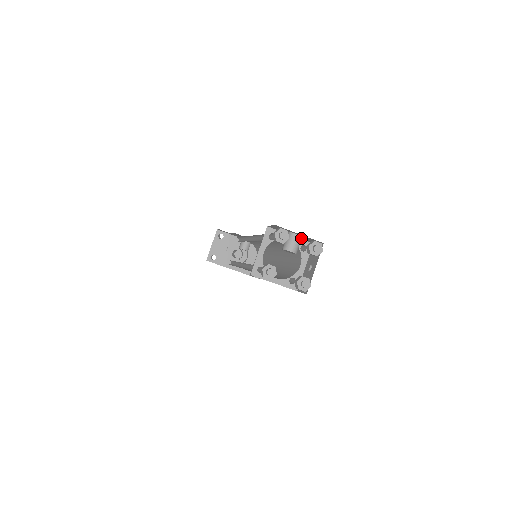
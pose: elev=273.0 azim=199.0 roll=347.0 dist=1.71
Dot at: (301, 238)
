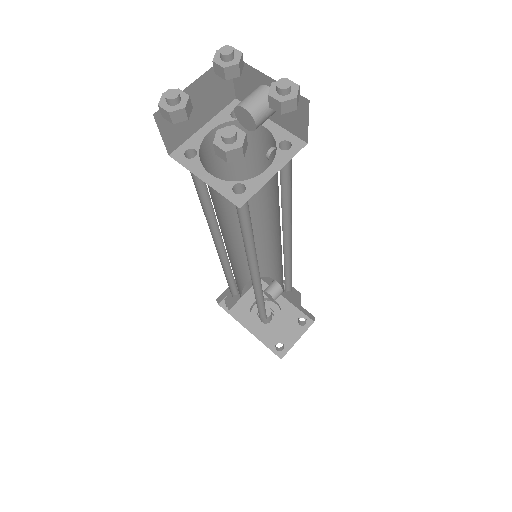
Dot at: occluded
